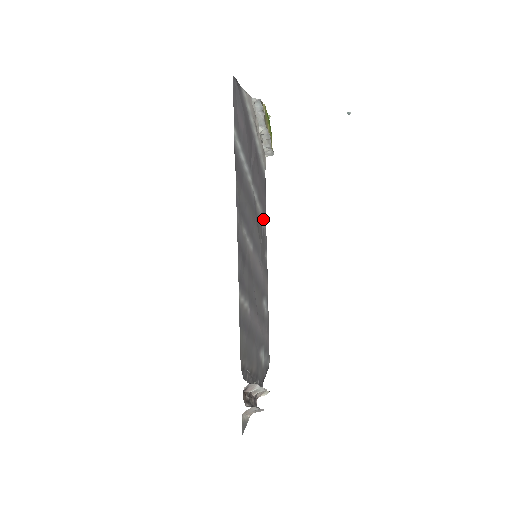
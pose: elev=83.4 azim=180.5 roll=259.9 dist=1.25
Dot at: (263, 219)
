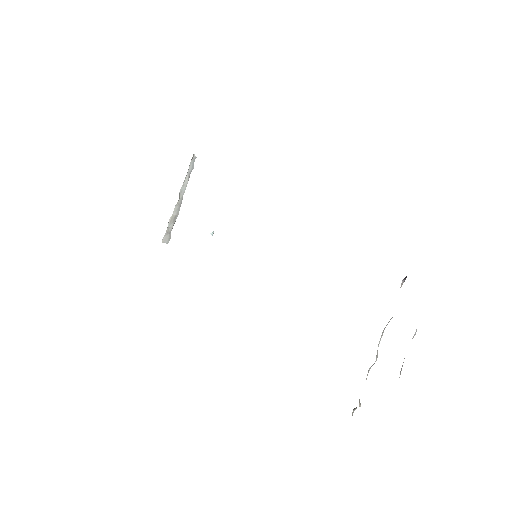
Dot at: occluded
